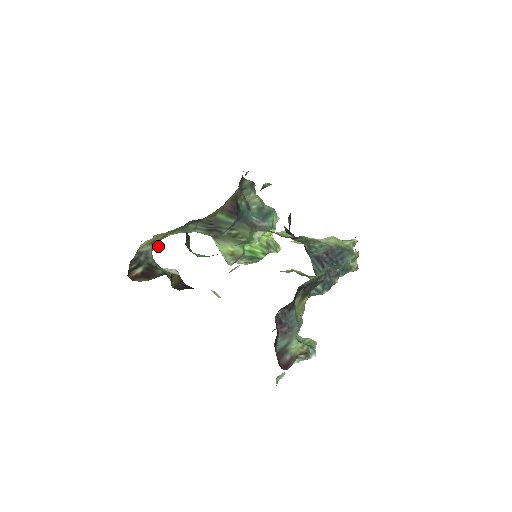
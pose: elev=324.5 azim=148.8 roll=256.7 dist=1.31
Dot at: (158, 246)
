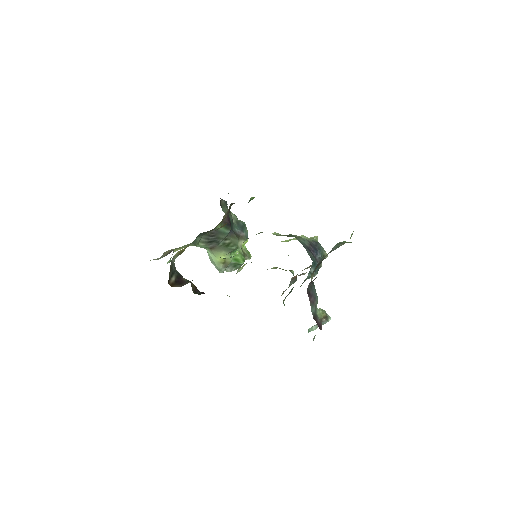
Dot at: (170, 261)
